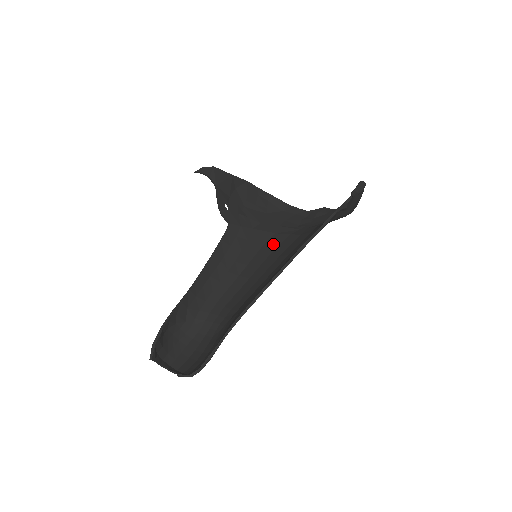
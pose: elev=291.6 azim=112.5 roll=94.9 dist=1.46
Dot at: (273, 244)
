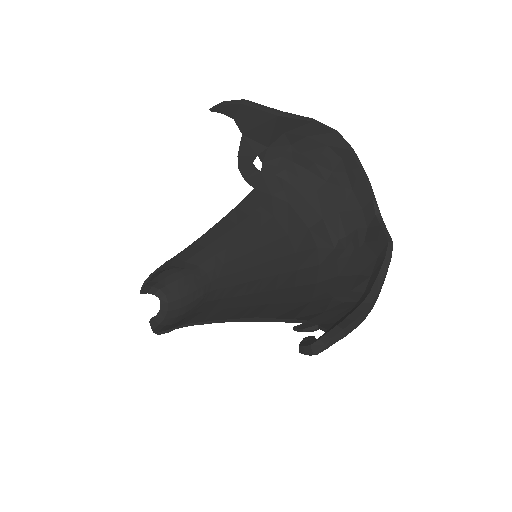
Dot at: (293, 245)
